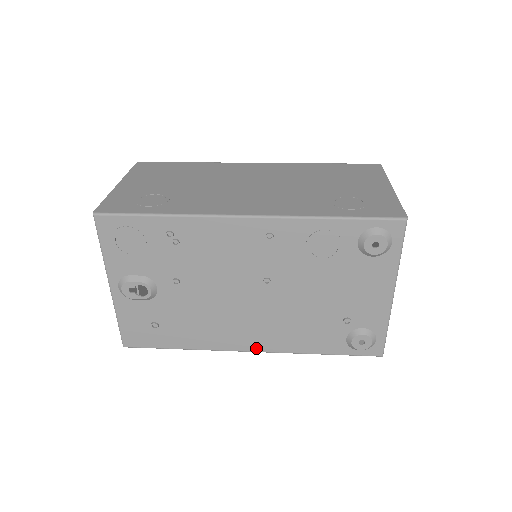
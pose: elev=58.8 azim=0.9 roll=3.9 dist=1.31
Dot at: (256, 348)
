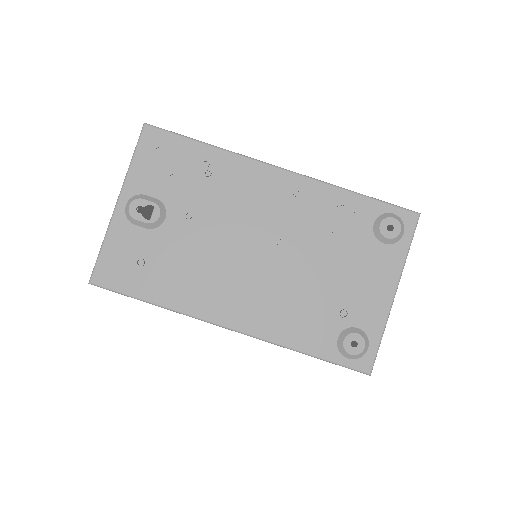
Dot at: (238, 325)
